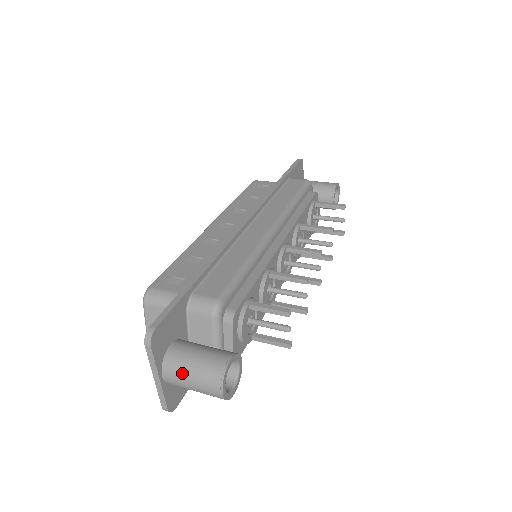
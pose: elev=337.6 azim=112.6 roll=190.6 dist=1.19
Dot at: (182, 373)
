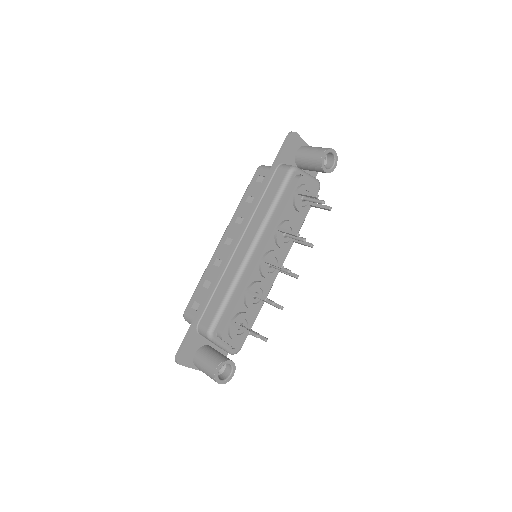
Dot at: (202, 371)
